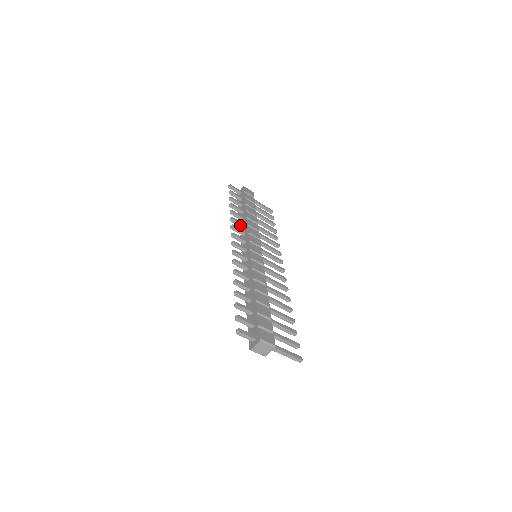
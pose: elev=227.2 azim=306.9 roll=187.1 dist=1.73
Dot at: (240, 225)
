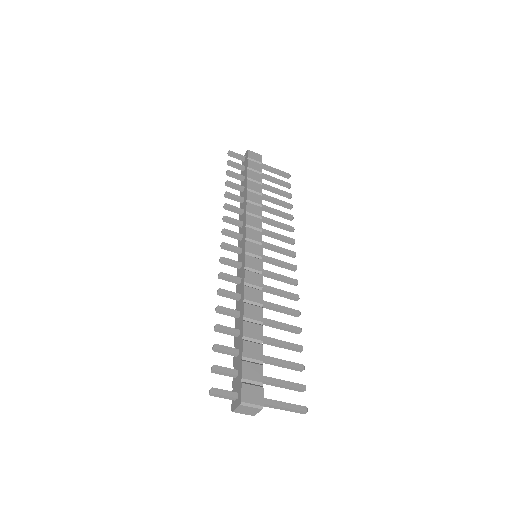
Dot at: (237, 212)
